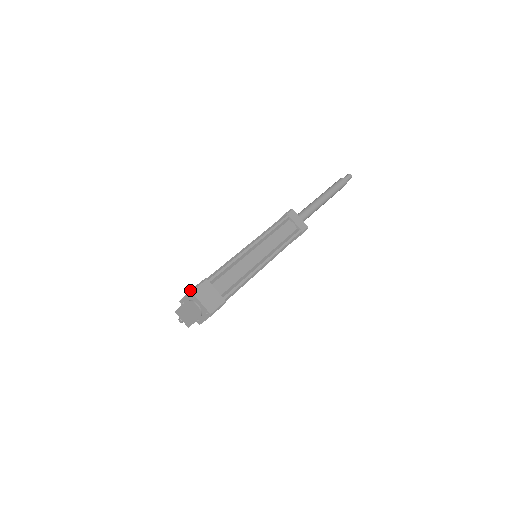
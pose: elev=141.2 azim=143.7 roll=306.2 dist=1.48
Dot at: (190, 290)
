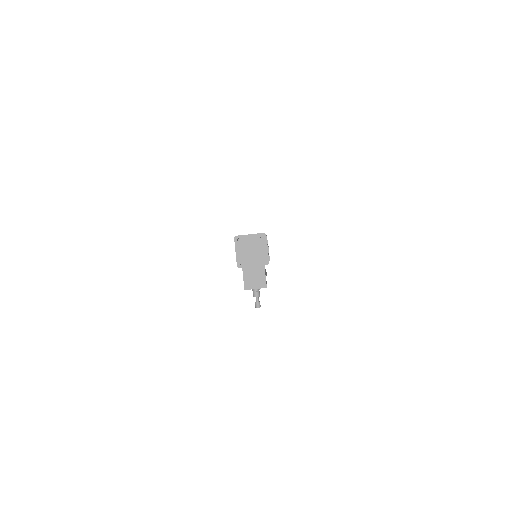
Dot at: (234, 237)
